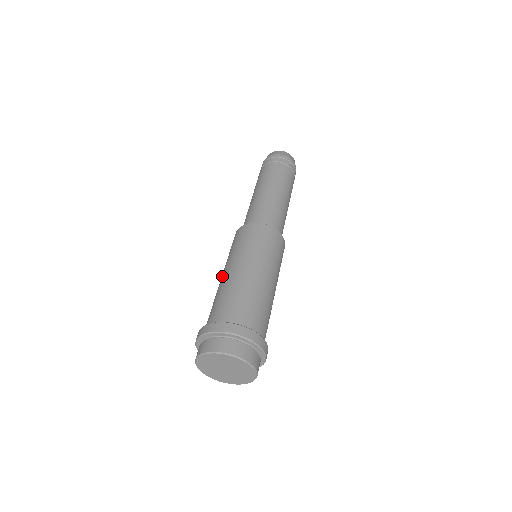
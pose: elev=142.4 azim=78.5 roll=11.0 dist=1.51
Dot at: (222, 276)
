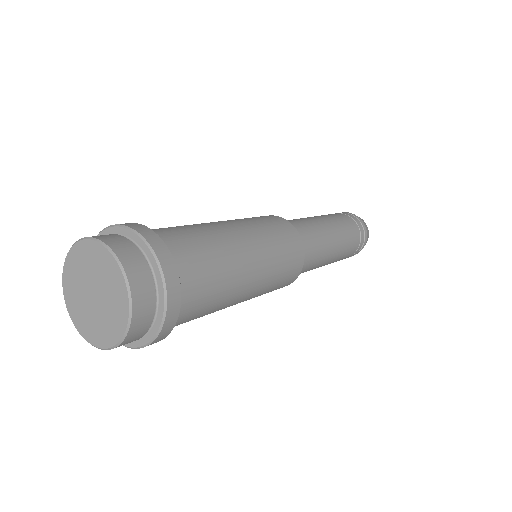
Dot at: occluded
